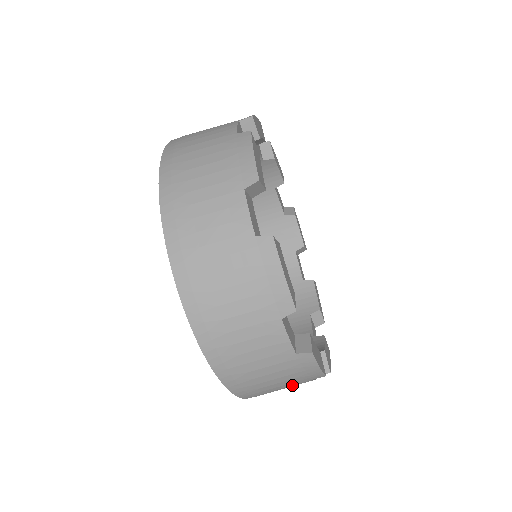
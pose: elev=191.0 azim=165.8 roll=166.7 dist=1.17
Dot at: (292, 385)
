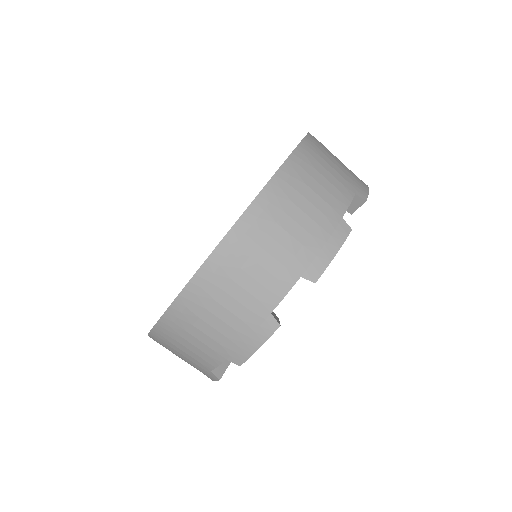
Dot at: occluded
